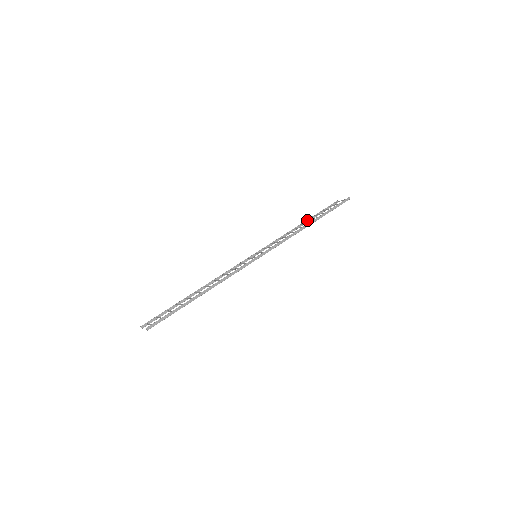
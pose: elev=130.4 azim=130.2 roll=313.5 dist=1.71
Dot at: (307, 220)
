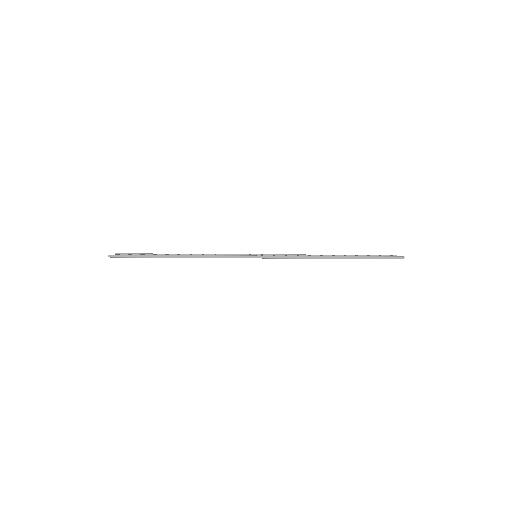
Dot at: (343, 255)
